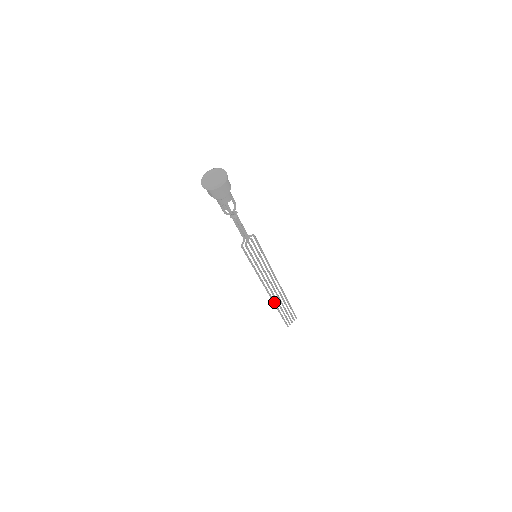
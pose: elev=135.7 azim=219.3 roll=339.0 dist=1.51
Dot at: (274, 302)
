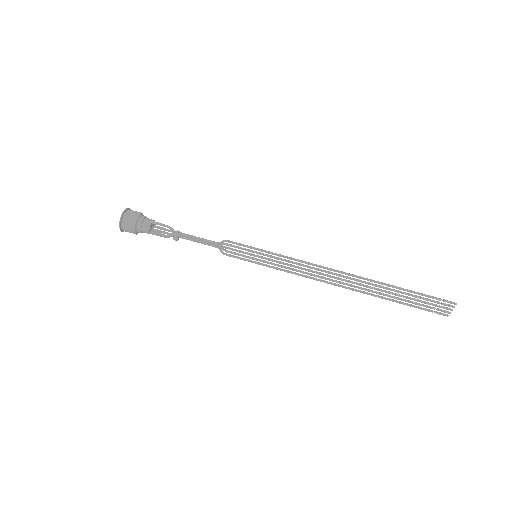
Dot at: (361, 292)
